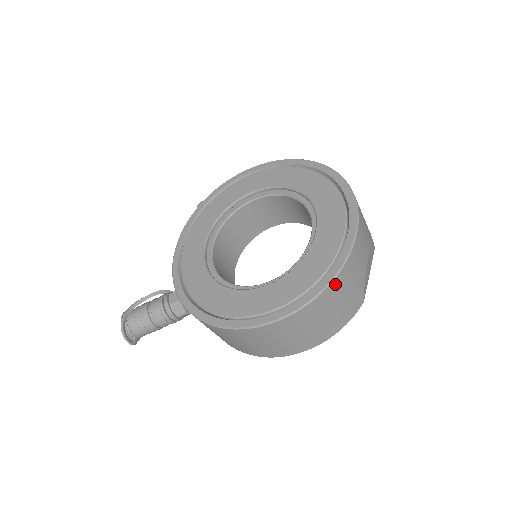
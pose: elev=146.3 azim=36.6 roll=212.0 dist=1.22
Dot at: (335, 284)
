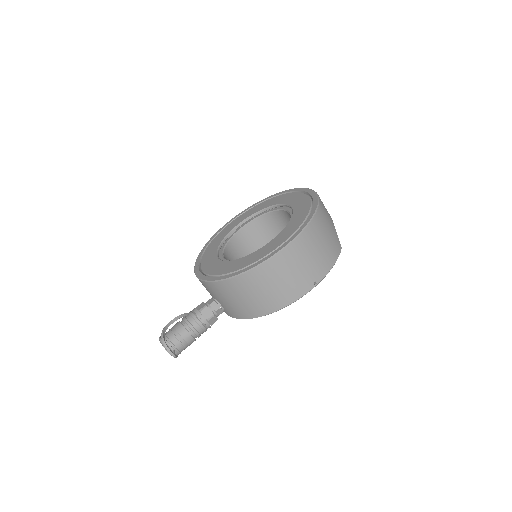
Dot at: (317, 218)
